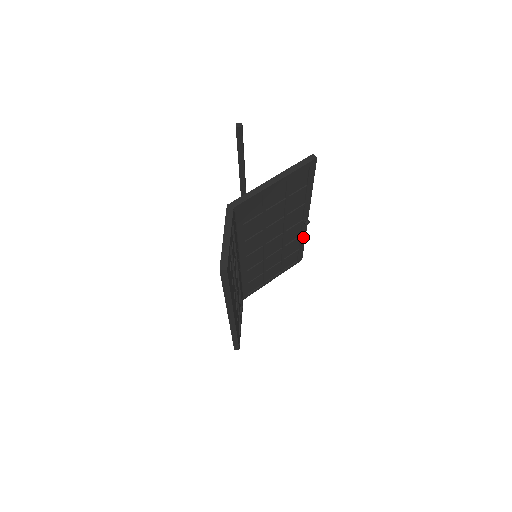
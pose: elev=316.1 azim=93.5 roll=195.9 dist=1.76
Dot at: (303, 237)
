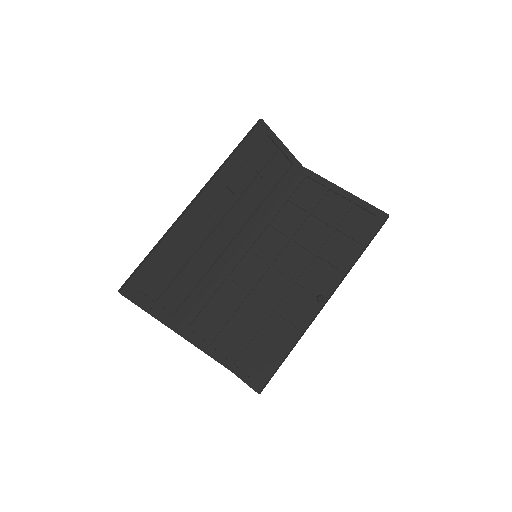
Dot at: (297, 335)
